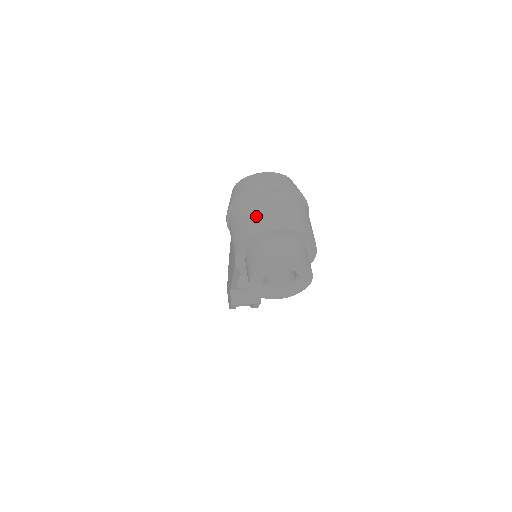
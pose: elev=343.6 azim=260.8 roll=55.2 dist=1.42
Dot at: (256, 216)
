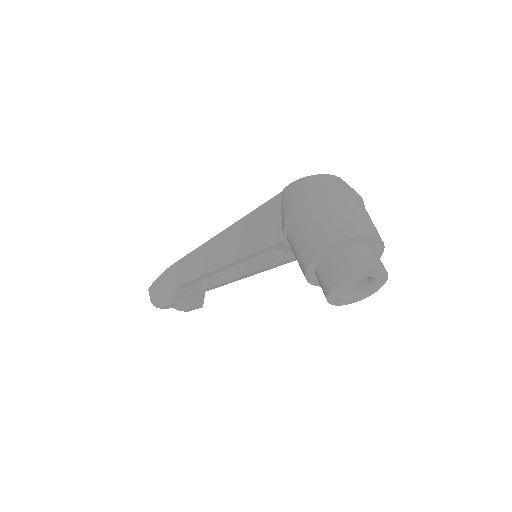
Dot at: (351, 217)
